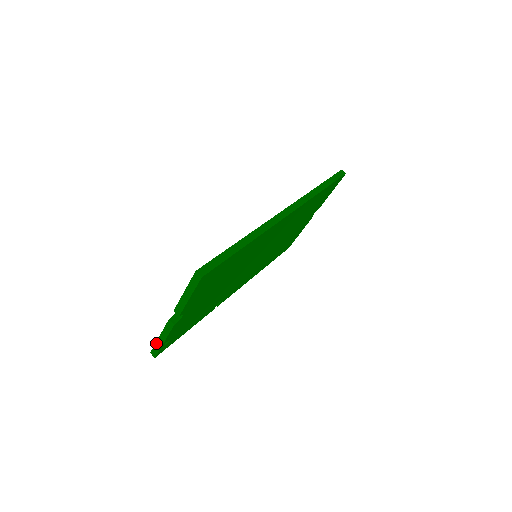
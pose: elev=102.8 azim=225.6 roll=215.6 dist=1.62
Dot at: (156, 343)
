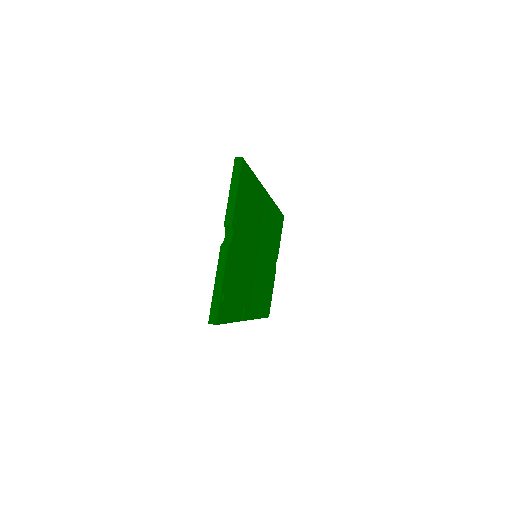
Dot at: (213, 297)
